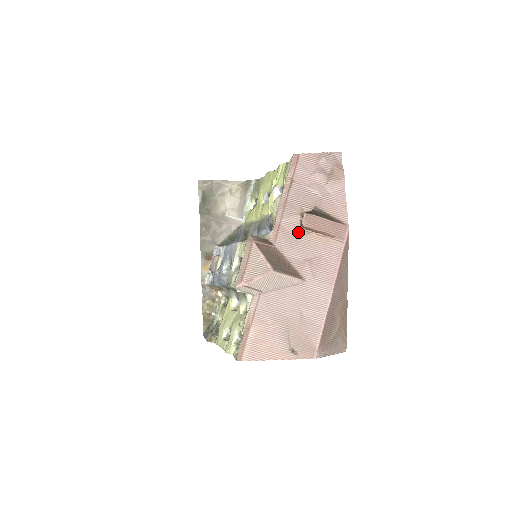
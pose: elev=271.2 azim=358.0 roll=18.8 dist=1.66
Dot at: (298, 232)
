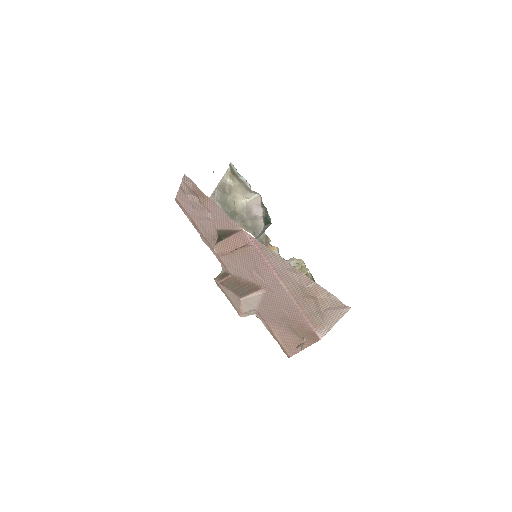
Dot at: (229, 255)
